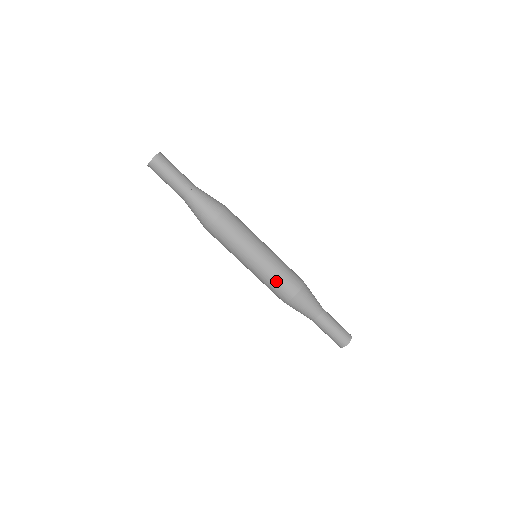
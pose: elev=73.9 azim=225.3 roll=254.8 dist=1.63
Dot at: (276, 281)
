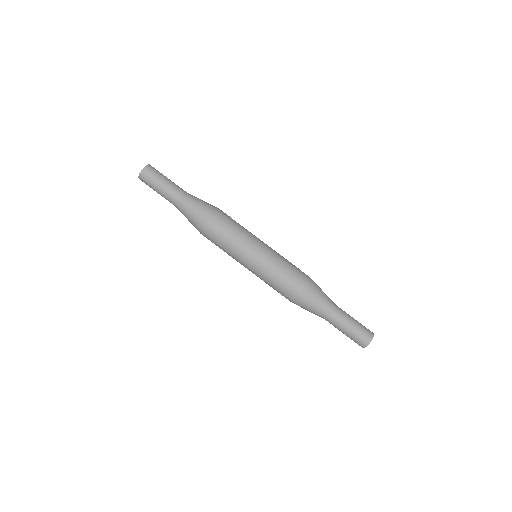
Dot at: (287, 266)
